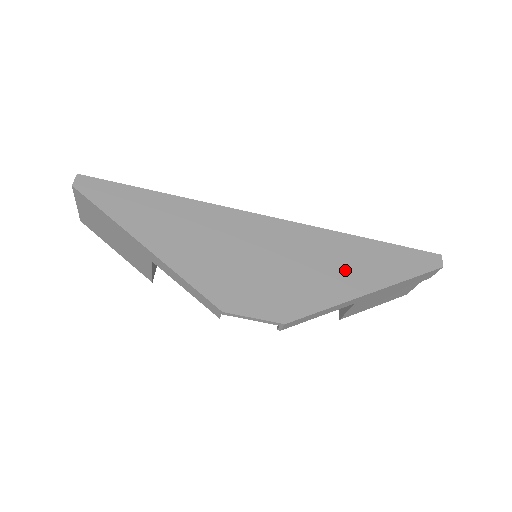
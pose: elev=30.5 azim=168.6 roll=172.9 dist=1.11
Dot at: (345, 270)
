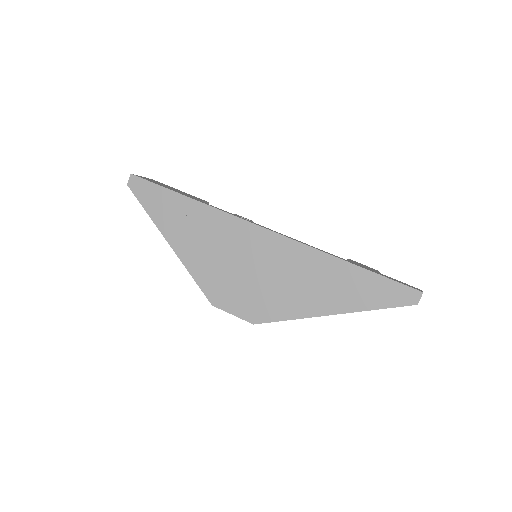
Dot at: (317, 290)
